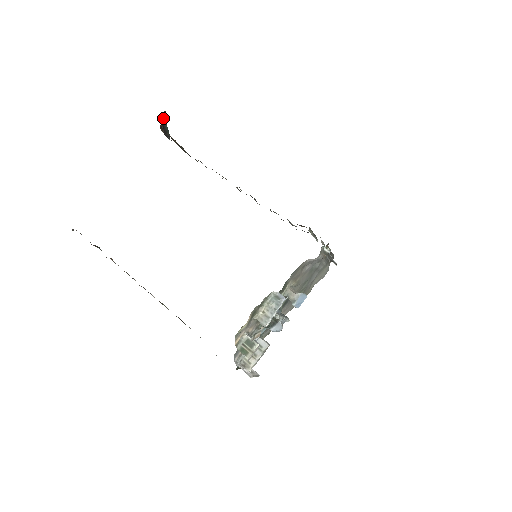
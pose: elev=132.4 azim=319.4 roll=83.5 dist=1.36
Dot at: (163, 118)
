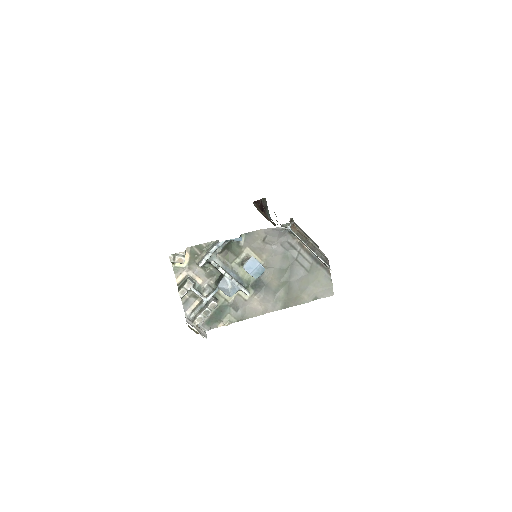
Dot at: (264, 203)
